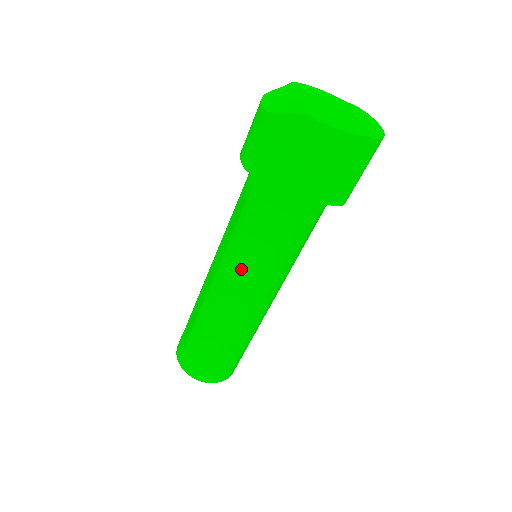
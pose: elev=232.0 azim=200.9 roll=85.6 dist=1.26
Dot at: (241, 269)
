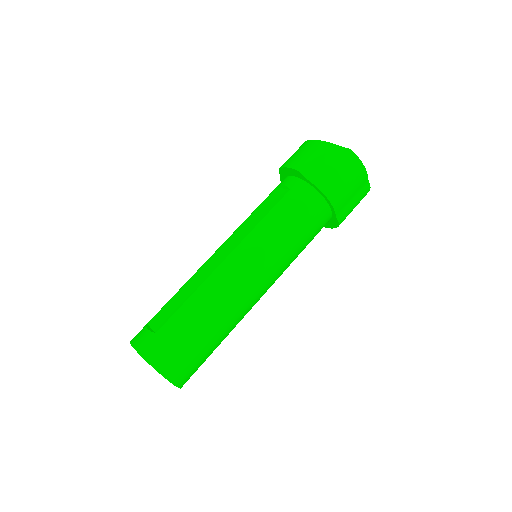
Dot at: (265, 247)
